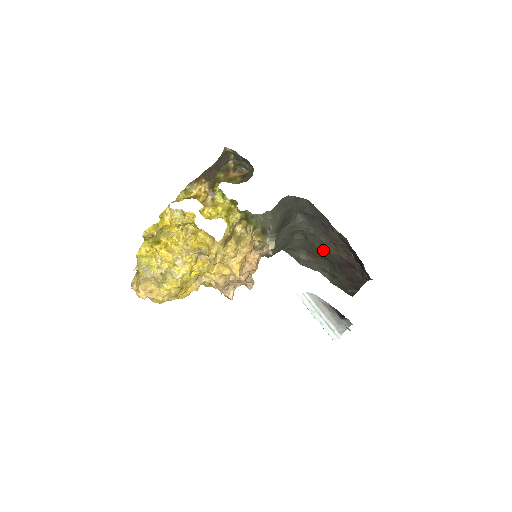
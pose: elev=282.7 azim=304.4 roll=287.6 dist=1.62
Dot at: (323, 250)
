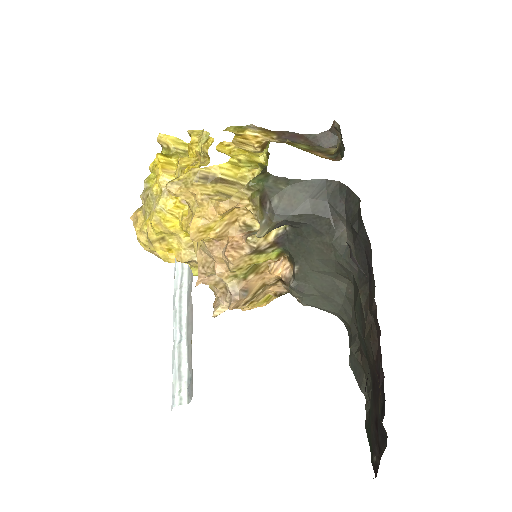
Dot at: (360, 327)
